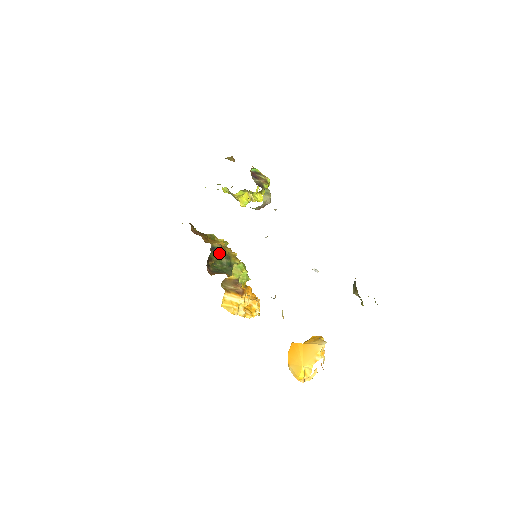
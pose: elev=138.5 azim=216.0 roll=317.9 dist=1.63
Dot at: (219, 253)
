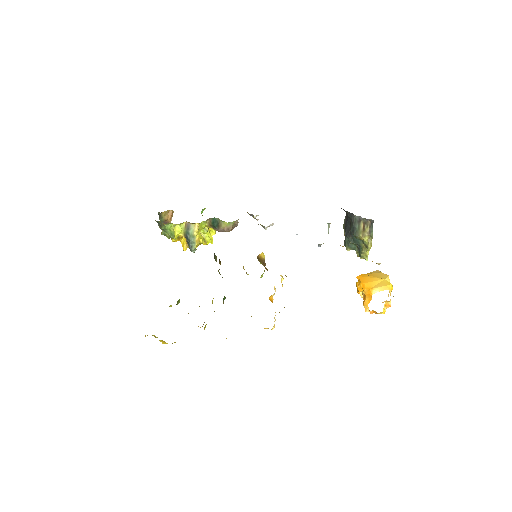
Dot at: occluded
